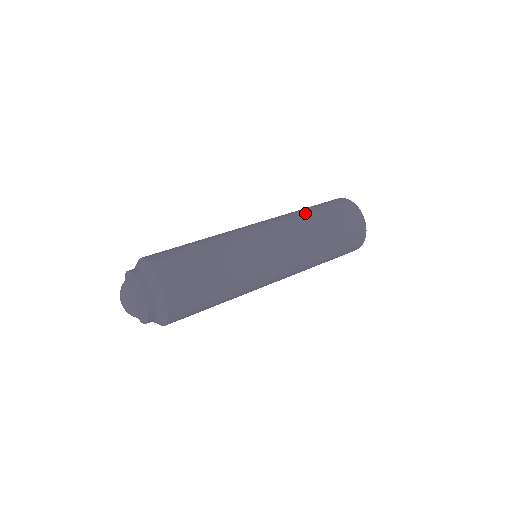
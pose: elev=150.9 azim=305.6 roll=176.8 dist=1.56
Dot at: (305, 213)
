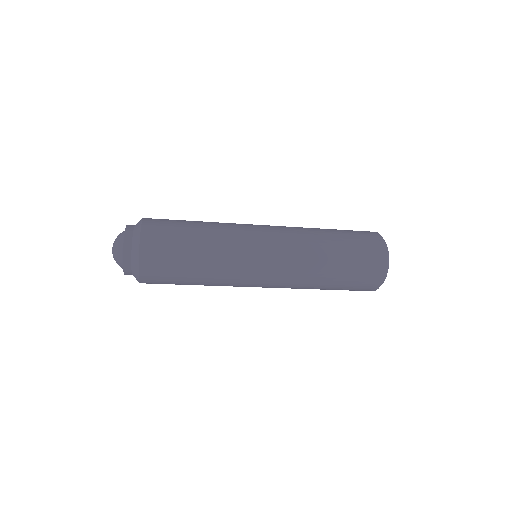
Dot at: occluded
